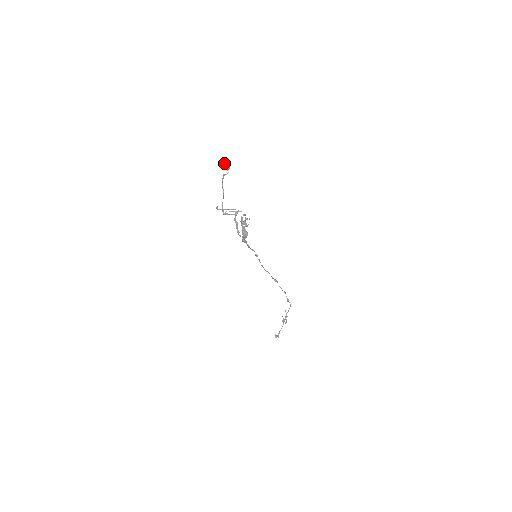
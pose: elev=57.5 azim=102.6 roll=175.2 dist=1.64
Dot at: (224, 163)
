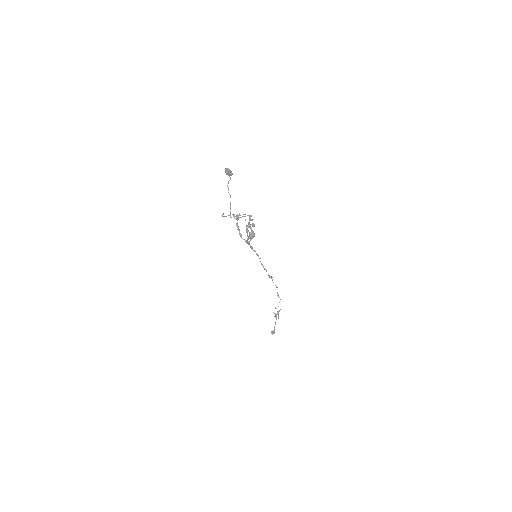
Dot at: (227, 170)
